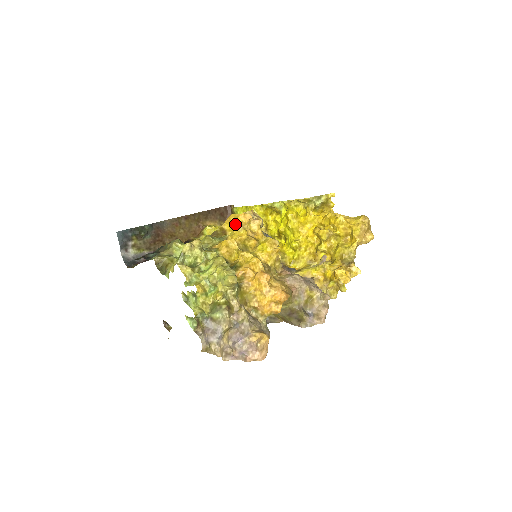
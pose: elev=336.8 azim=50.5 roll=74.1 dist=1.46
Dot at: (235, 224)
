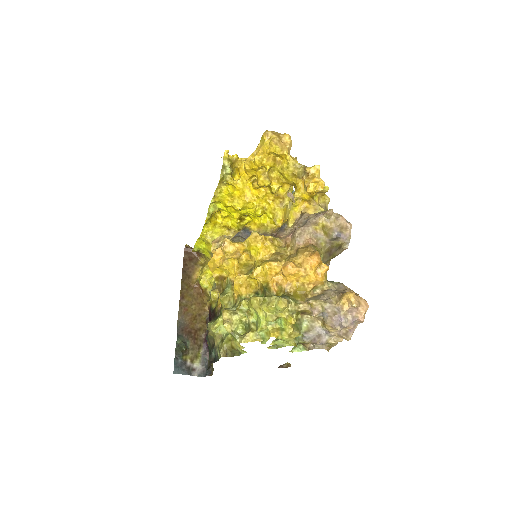
Dot at: (220, 266)
